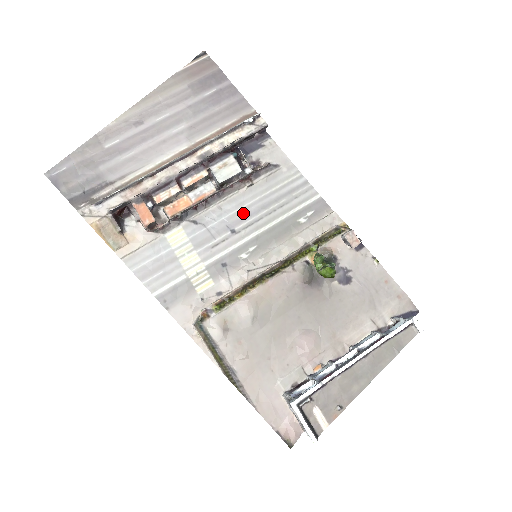
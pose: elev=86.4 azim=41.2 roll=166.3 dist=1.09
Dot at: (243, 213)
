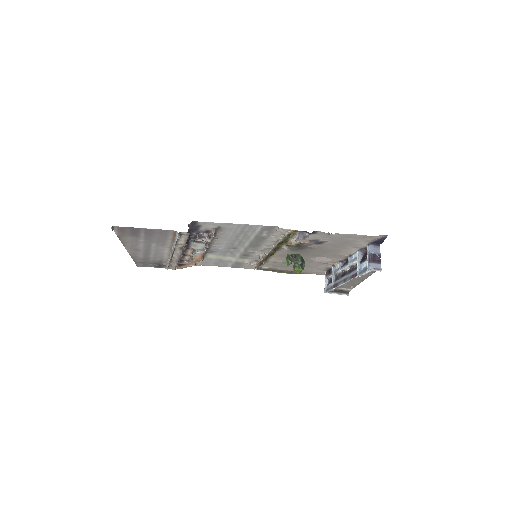
Dot at: (229, 243)
